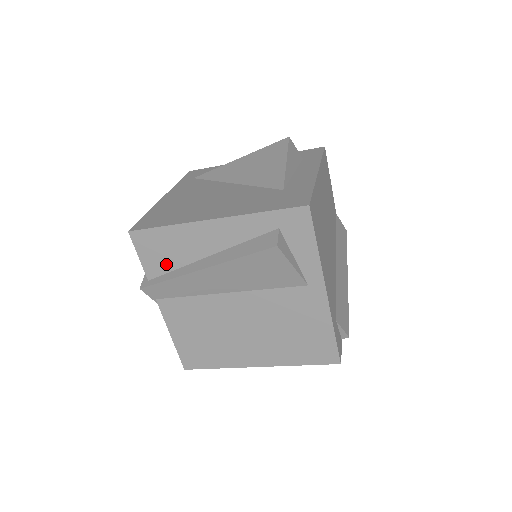
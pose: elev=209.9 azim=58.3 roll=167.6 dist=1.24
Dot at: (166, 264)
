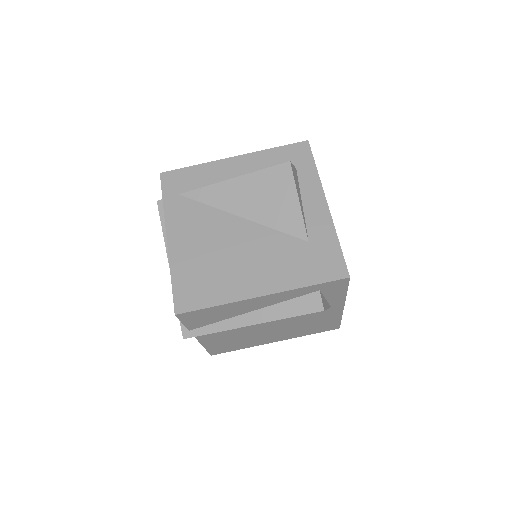
Dot at: (209, 321)
